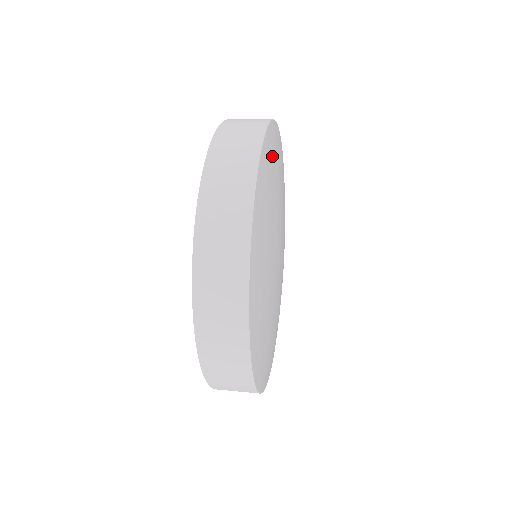
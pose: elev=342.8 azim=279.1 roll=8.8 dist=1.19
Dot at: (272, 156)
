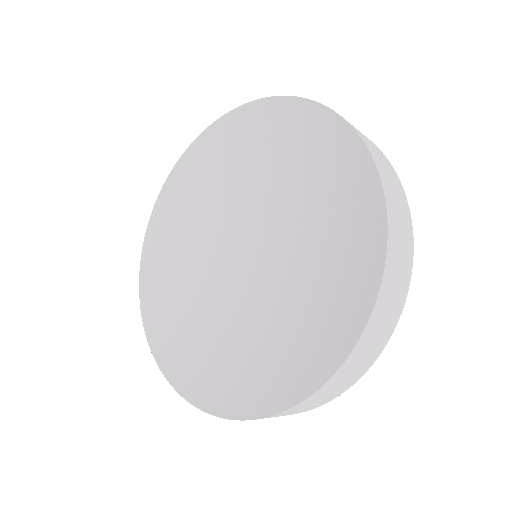
Dot at: occluded
